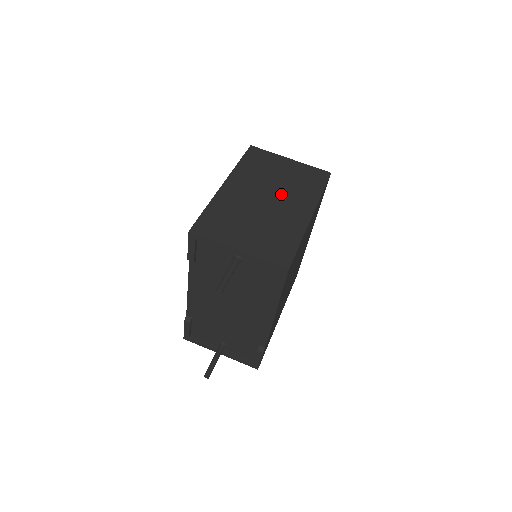
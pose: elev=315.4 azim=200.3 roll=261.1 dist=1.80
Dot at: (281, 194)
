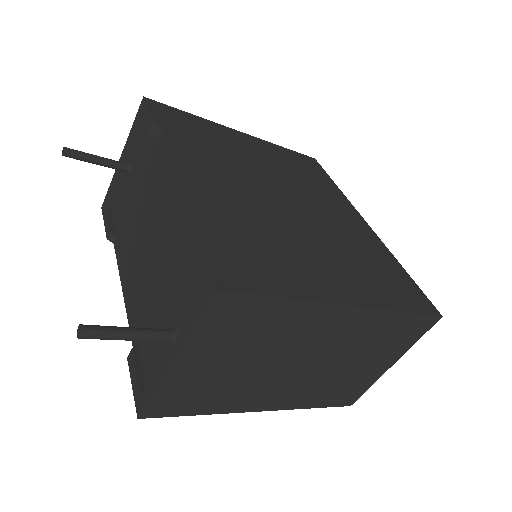
Dot at: occluded
